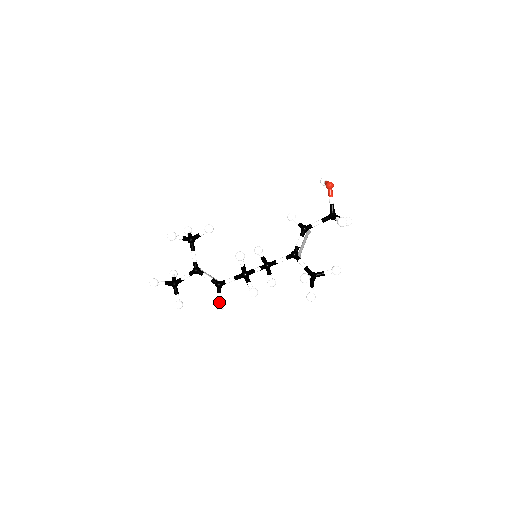
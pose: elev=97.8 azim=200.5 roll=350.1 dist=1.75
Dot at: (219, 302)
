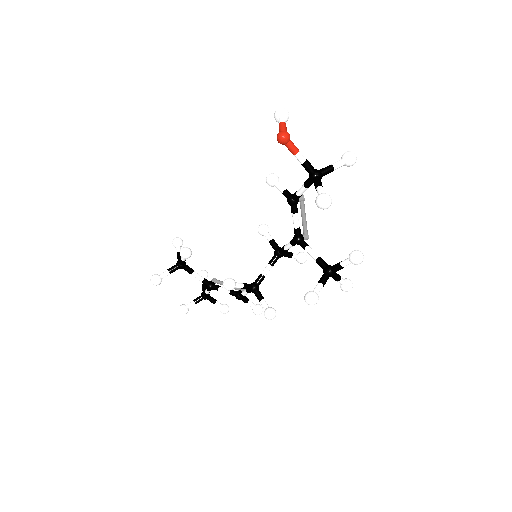
Dot at: (253, 309)
